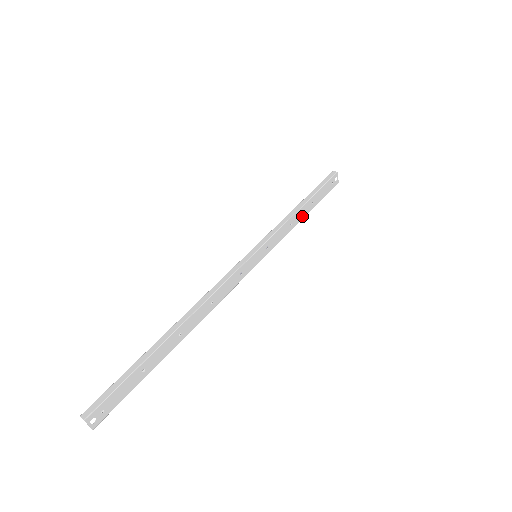
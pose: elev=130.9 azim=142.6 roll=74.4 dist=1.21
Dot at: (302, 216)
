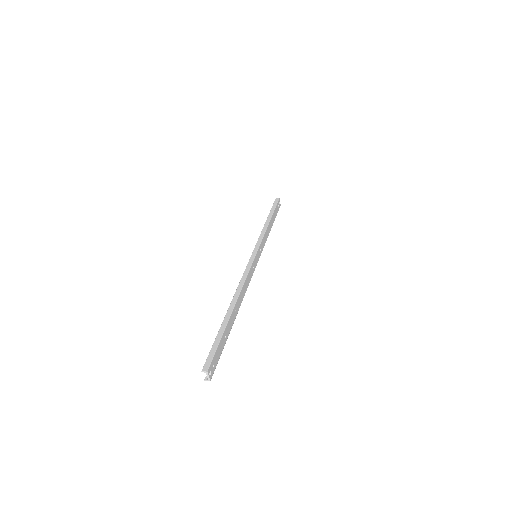
Dot at: (270, 228)
